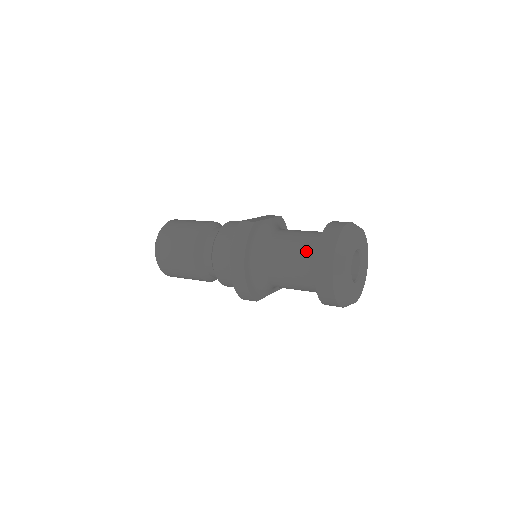
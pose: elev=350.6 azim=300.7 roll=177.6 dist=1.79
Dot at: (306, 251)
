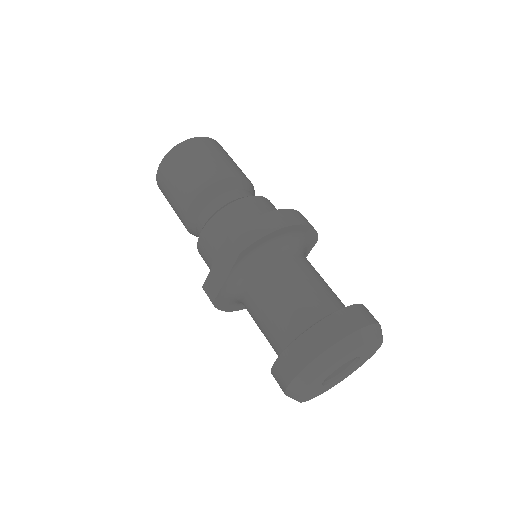
Dot at: occluded
